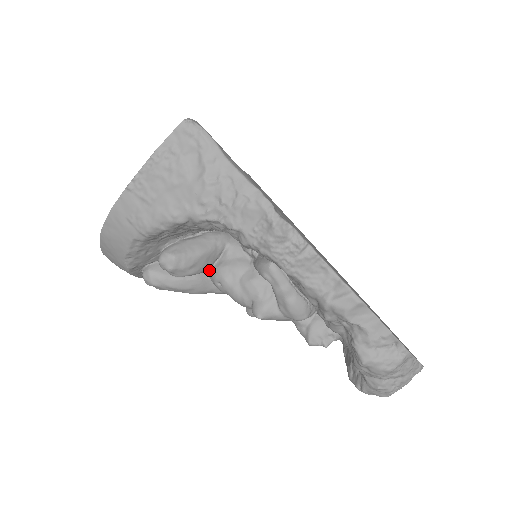
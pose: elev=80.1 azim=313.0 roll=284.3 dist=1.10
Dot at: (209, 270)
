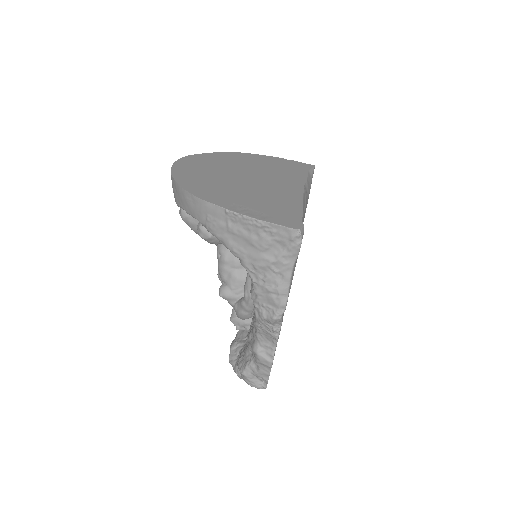
Dot at: occluded
